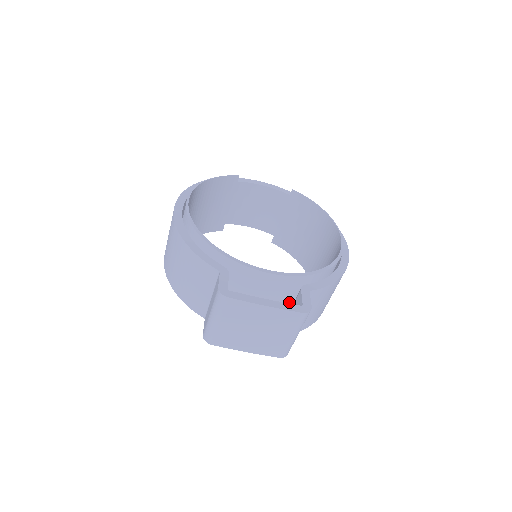
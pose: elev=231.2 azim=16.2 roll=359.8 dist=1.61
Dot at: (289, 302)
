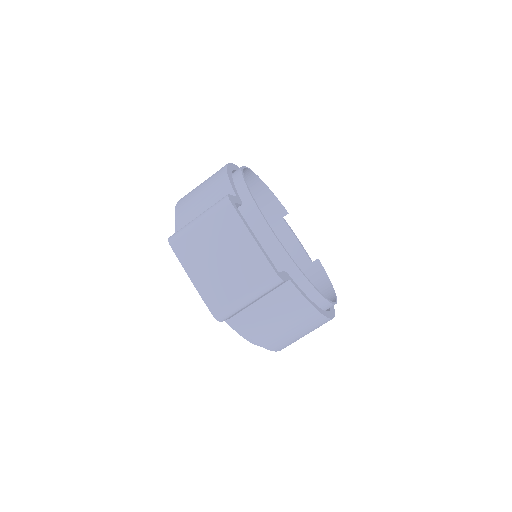
Dot at: occluded
